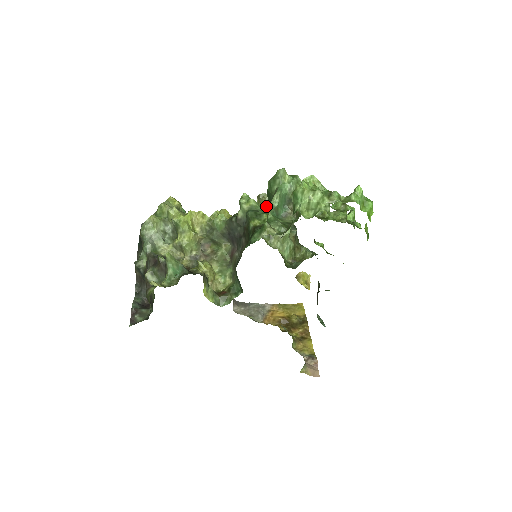
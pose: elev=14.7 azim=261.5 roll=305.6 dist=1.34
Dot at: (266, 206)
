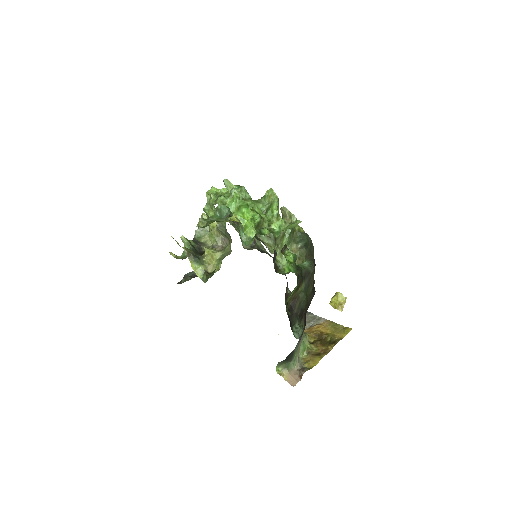
Dot at: (285, 218)
